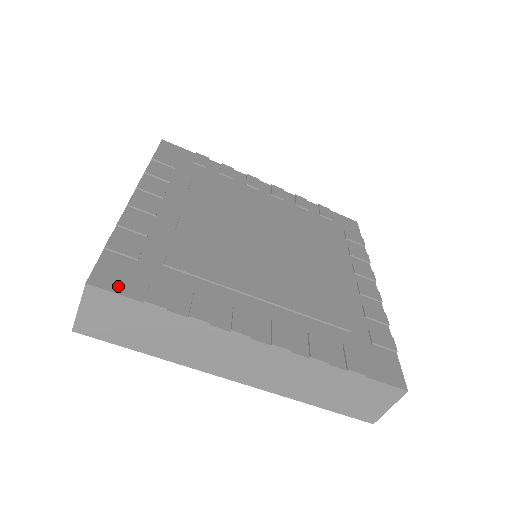
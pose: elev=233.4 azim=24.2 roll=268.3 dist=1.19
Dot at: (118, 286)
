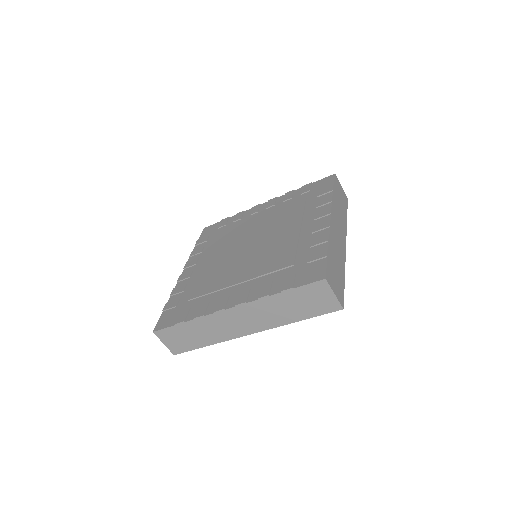
Dot at: (166, 325)
